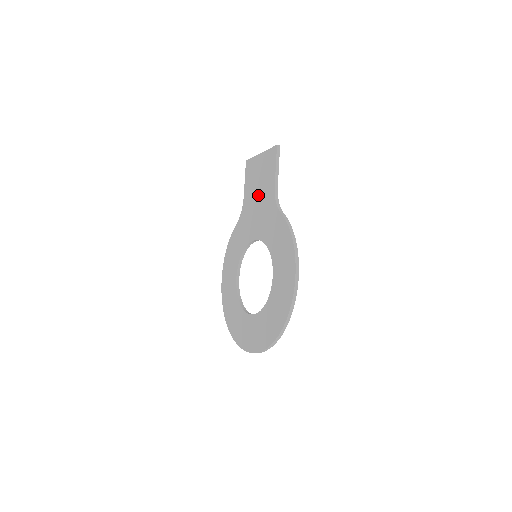
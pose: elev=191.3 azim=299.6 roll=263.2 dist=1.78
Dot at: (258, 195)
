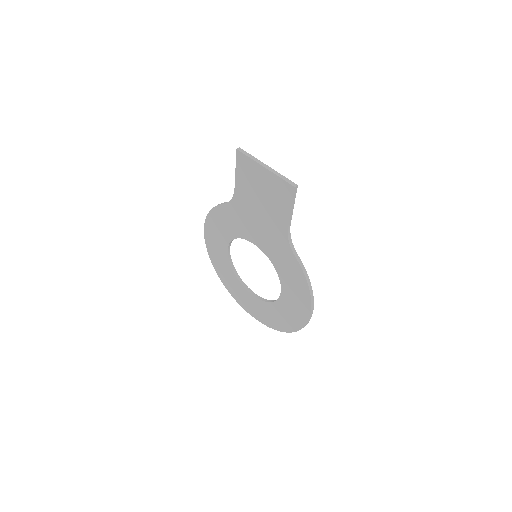
Dot at: (260, 210)
